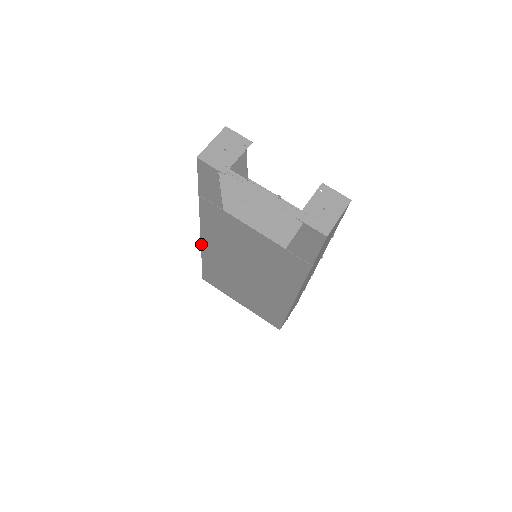
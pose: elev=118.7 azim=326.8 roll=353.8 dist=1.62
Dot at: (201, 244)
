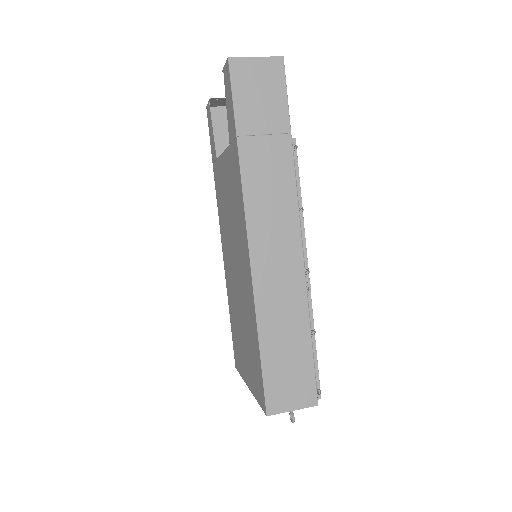
Dot at: (224, 266)
